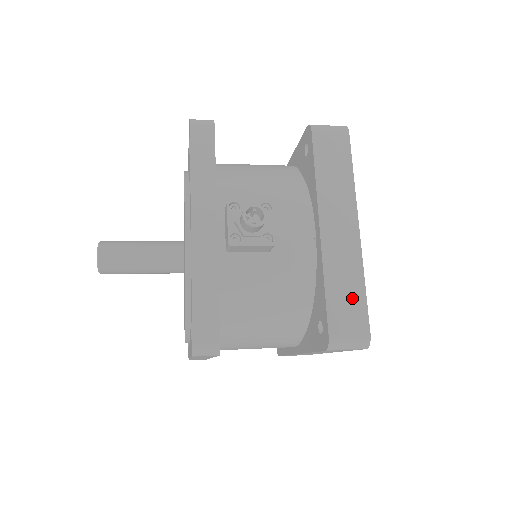
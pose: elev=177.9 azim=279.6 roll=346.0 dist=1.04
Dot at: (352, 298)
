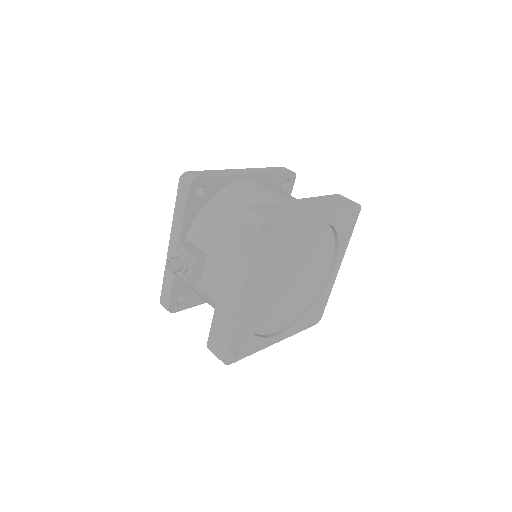
Dot at: (222, 336)
